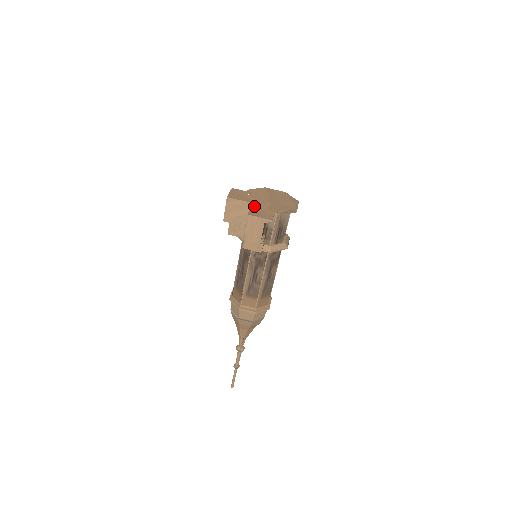
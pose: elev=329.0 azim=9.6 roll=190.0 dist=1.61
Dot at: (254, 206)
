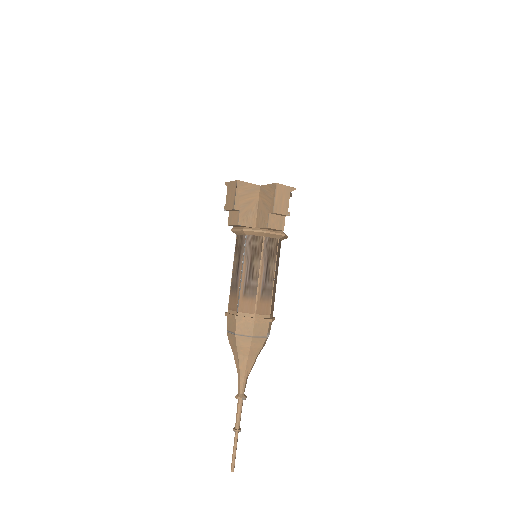
Dot at: (266, 185)
